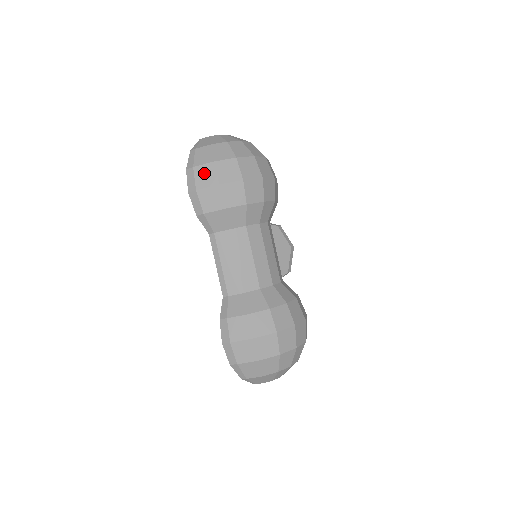
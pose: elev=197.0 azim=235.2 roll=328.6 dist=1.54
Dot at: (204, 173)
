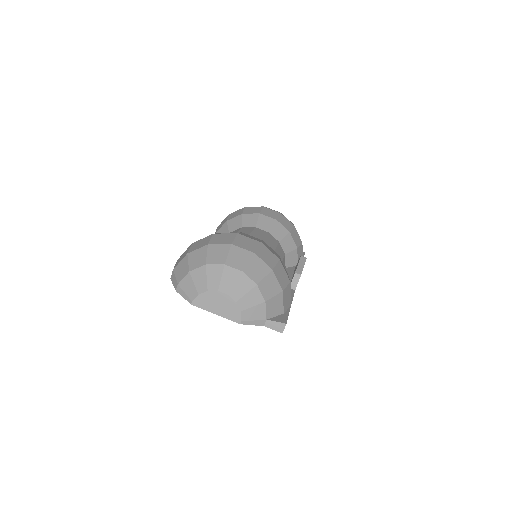
Dot at: occluded
